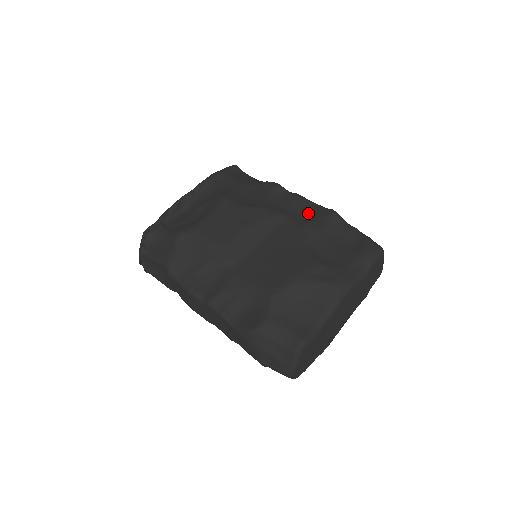
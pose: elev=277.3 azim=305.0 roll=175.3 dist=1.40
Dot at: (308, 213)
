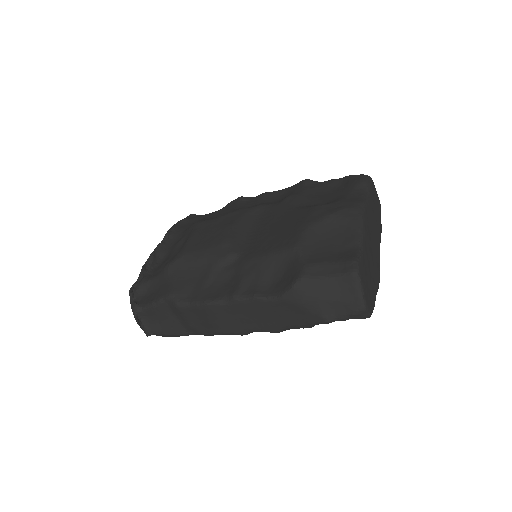
Dot at: (282, 196)
